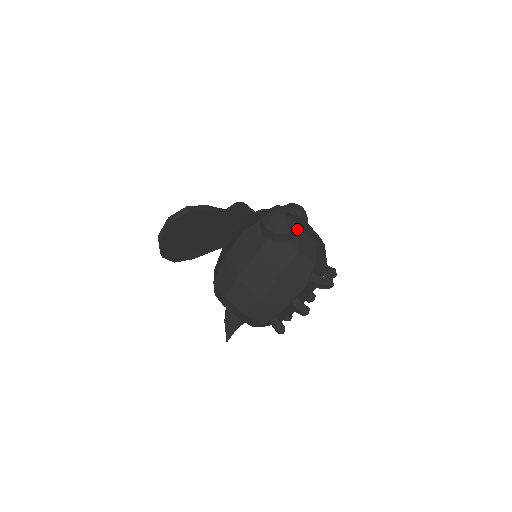
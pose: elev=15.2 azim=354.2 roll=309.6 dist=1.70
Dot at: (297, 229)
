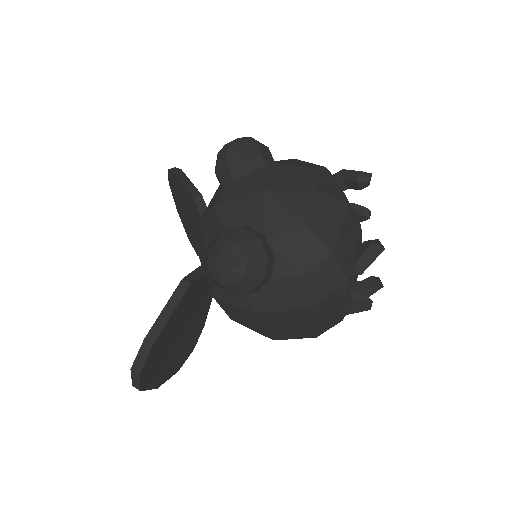
Dot at: (265, 259)
